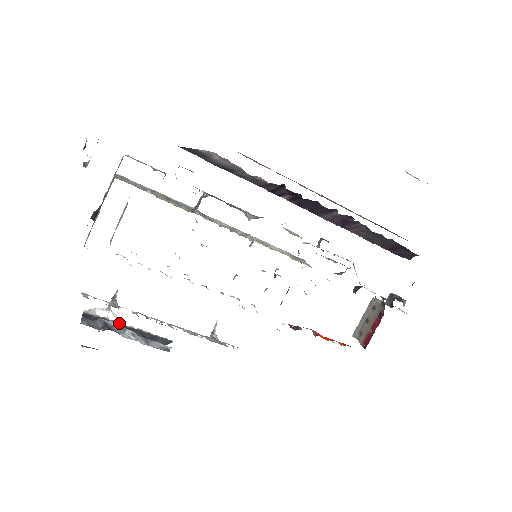
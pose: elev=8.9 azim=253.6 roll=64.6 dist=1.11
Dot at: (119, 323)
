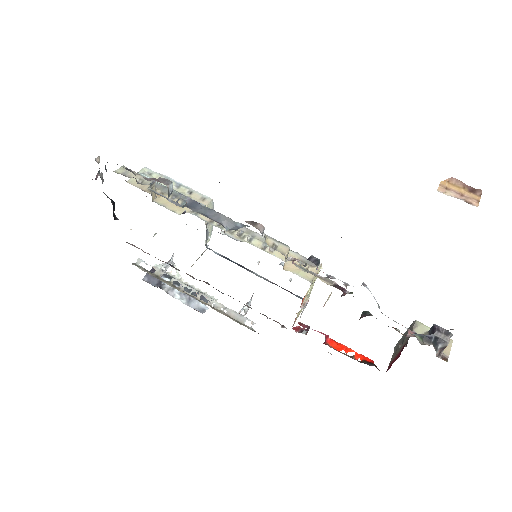
Dot at: (178, 279)
